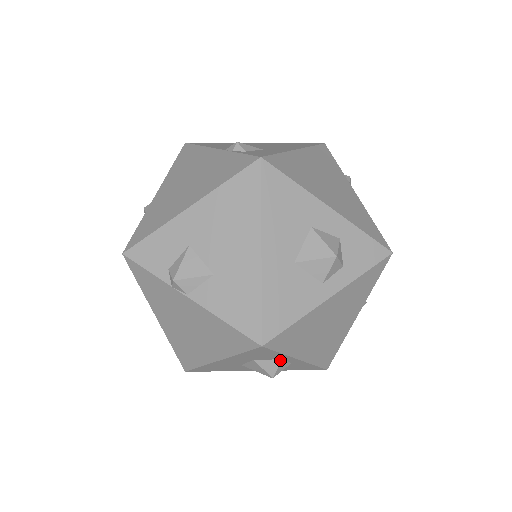
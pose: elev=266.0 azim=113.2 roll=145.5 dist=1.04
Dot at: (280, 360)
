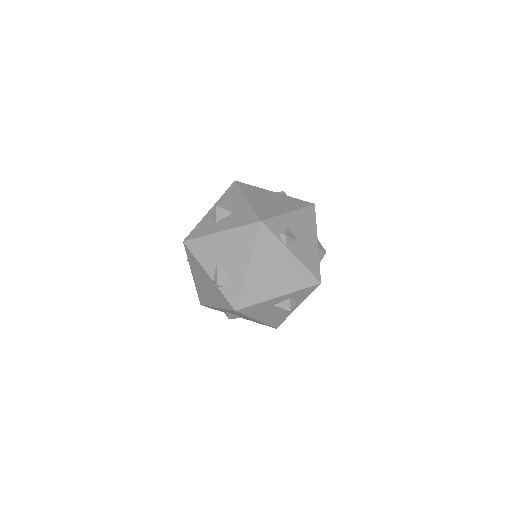
Dot at: occluded
